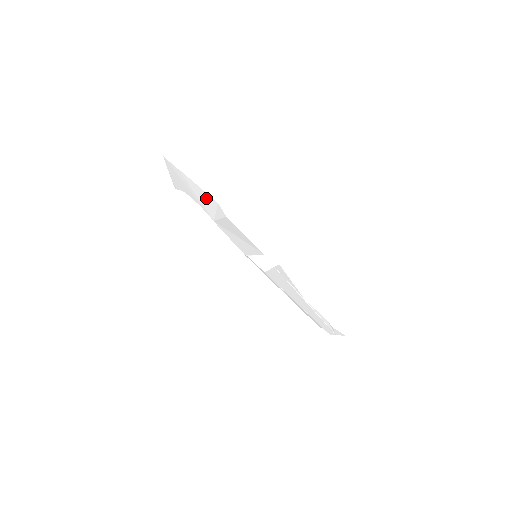
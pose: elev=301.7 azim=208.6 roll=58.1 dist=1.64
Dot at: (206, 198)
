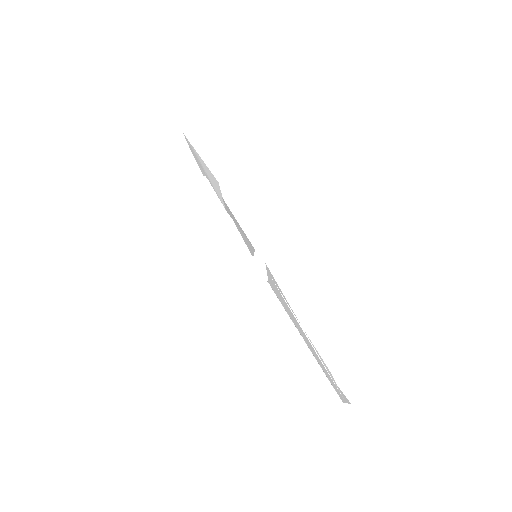
Dot at: (212, 178)
